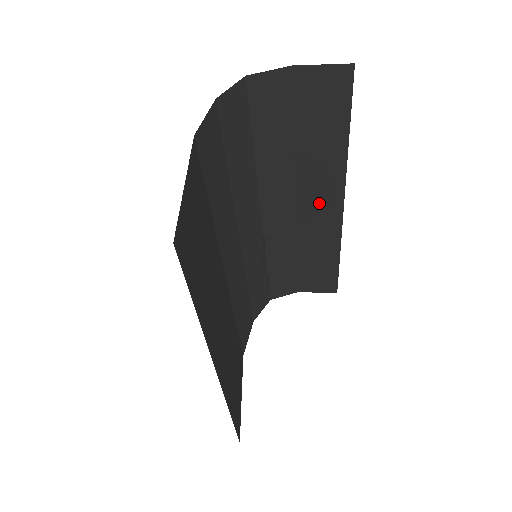
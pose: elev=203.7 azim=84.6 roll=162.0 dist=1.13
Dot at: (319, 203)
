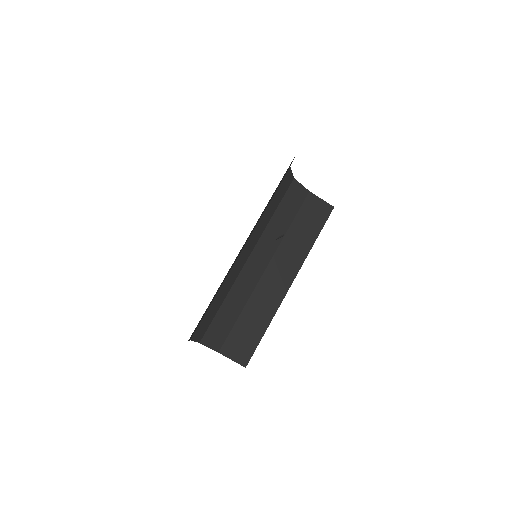
Dot at: (279, 275)
